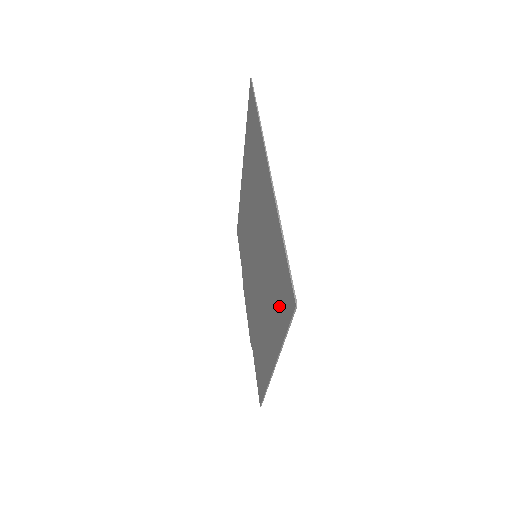
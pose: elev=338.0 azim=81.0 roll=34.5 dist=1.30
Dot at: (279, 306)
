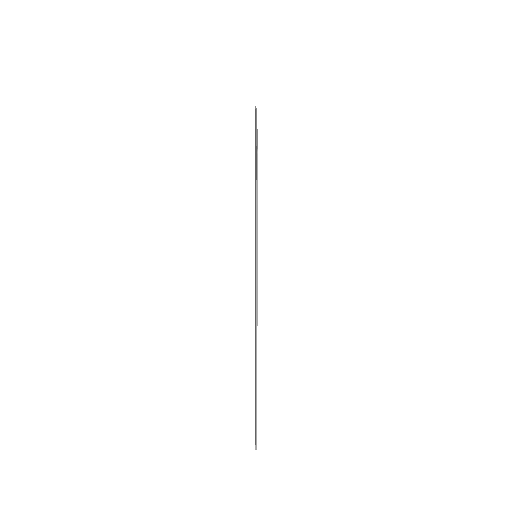
Dot at: occluded
